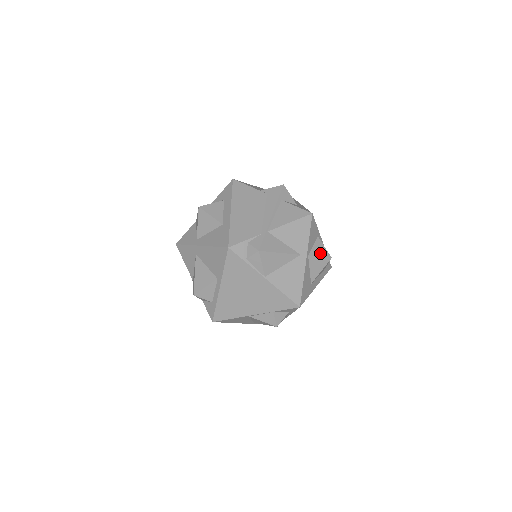
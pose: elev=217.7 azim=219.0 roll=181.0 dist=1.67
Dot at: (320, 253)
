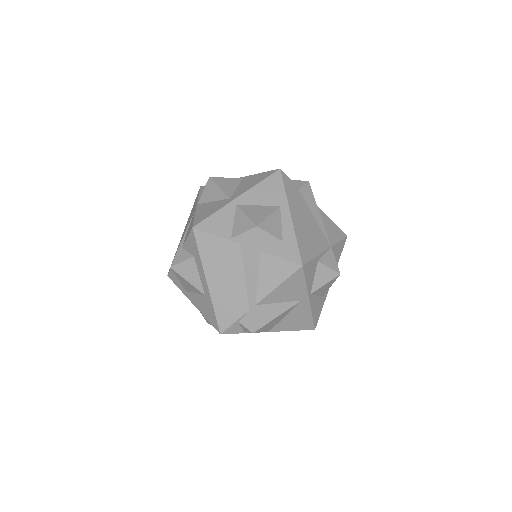
Dot at: (325, 280)
